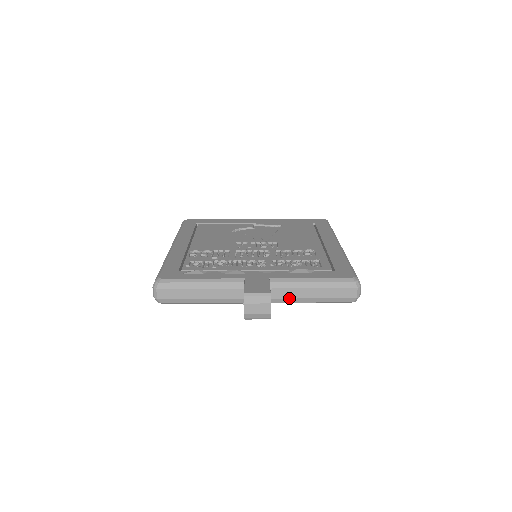
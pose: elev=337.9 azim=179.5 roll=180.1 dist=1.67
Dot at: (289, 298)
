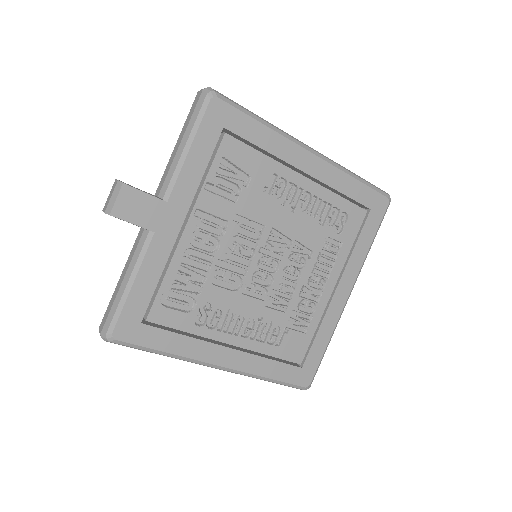
Dot at: (168, 174)
